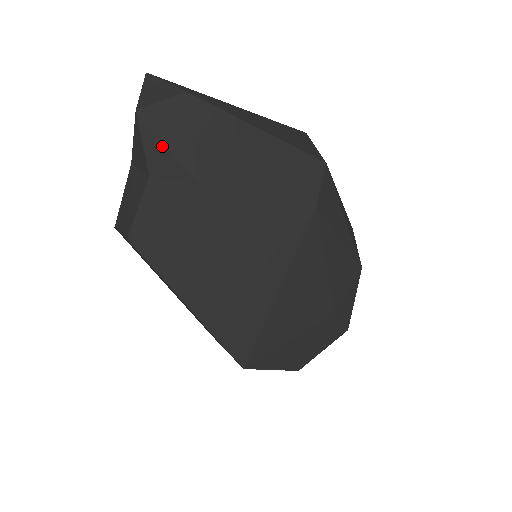
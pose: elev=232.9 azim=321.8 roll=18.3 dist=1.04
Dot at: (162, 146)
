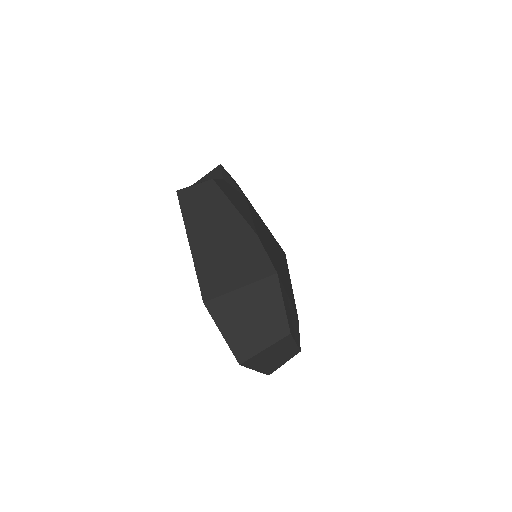
Dot at: (230, 178)
